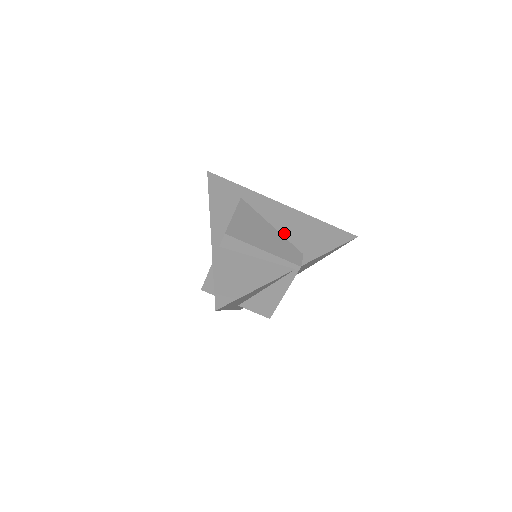
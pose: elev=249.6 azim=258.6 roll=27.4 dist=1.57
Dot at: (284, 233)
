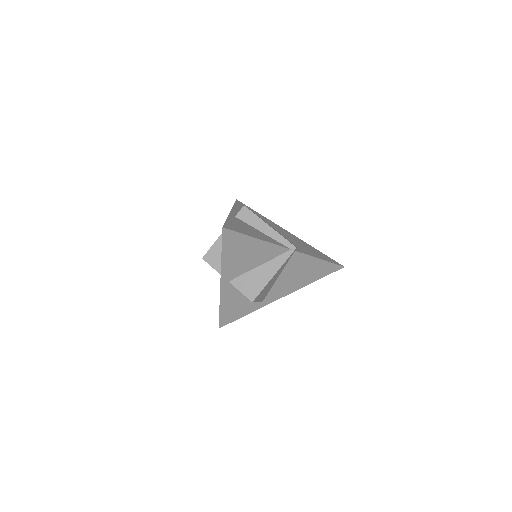
Dot at: (286, 238)
